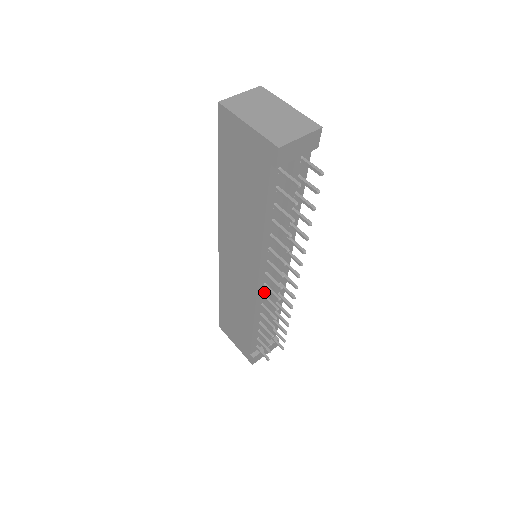
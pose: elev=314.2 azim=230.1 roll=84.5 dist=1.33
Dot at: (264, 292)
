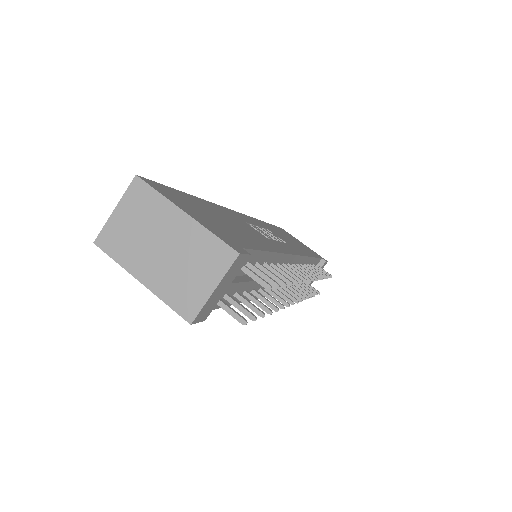
Dot at: occluded
